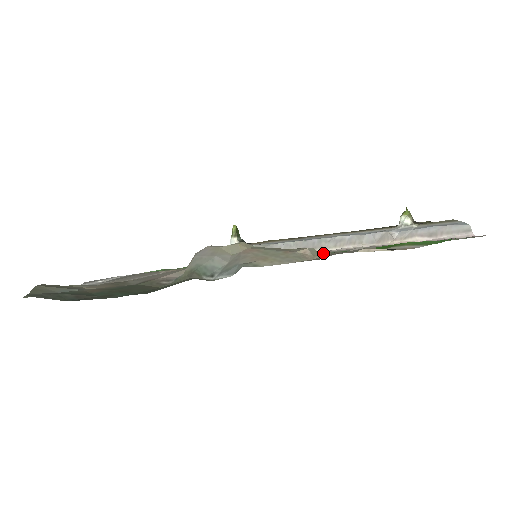
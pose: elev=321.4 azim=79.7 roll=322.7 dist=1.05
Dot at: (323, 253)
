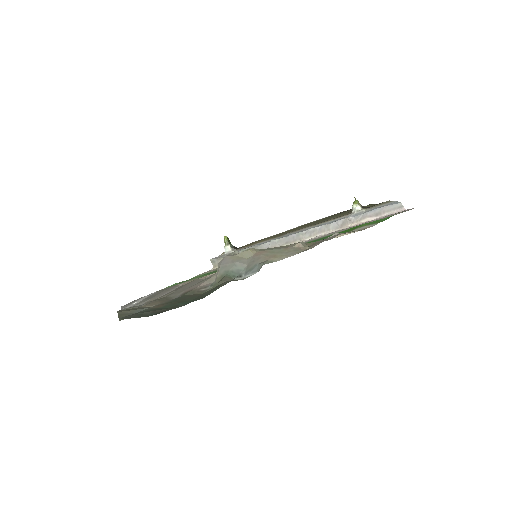
Dot at: (310, 243)
